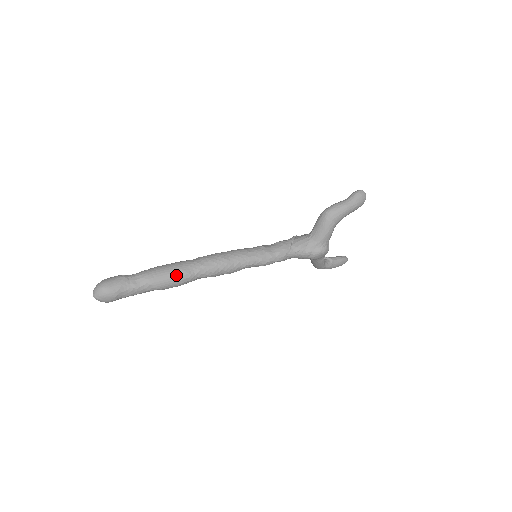
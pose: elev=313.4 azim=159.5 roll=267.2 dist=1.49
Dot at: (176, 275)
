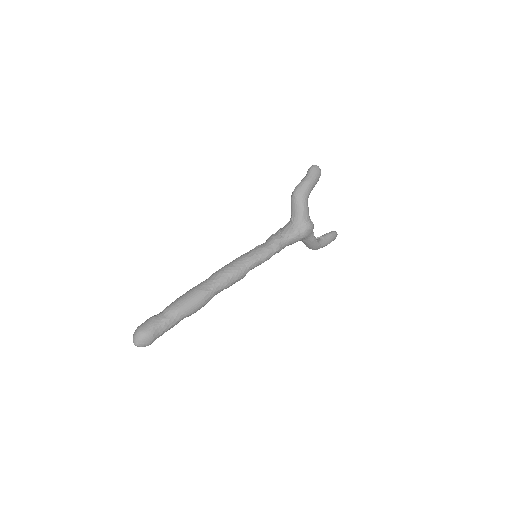
Dot at: (196, 296)
